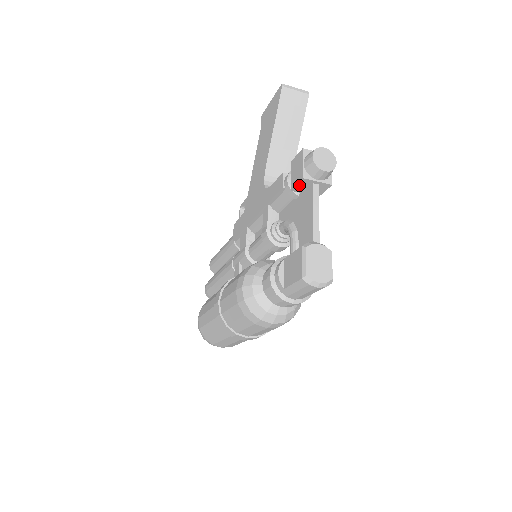
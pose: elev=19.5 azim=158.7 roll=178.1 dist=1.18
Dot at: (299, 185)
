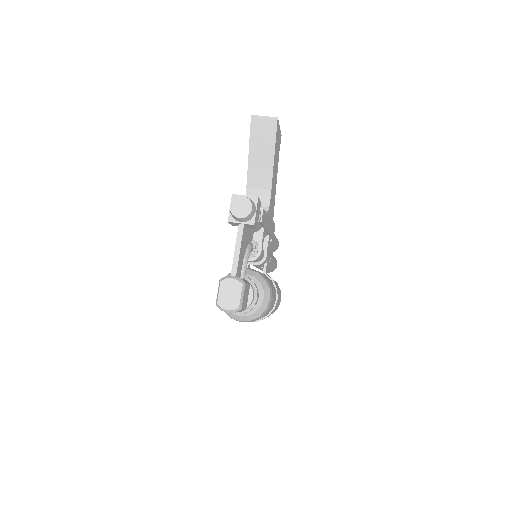
Dot at: (232, 224)
